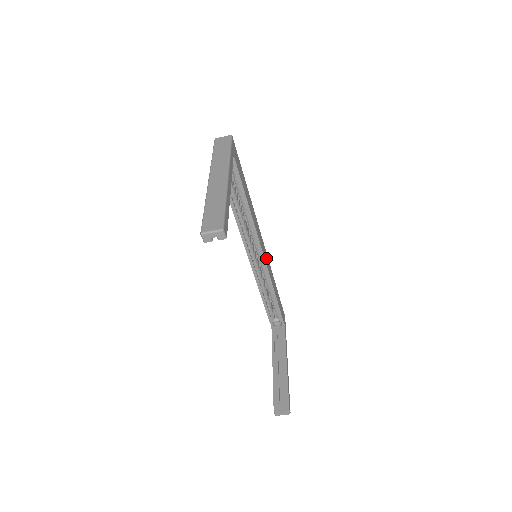
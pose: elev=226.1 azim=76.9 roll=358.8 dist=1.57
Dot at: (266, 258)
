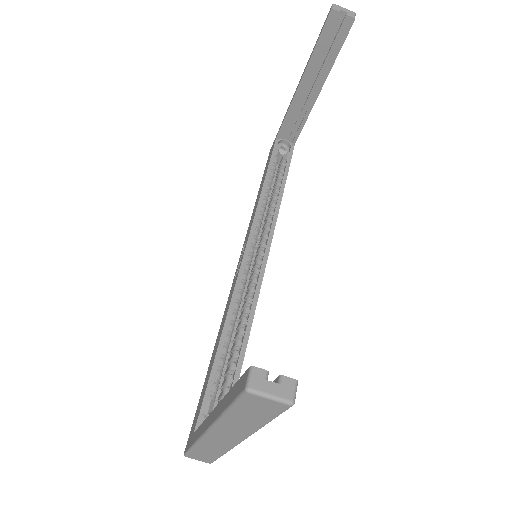
Dot at: occluded
